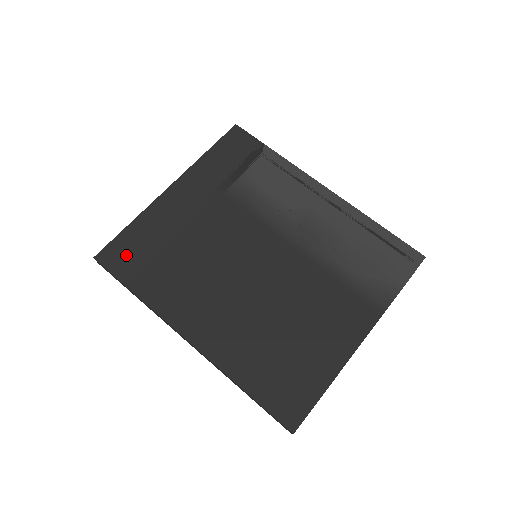
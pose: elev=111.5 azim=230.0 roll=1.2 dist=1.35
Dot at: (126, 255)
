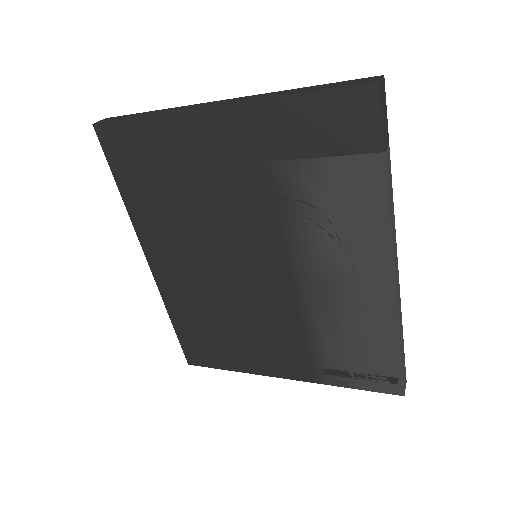
Dot at: (126, 150)
